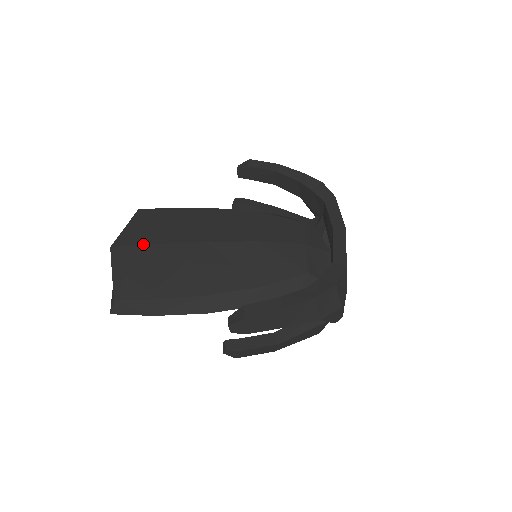
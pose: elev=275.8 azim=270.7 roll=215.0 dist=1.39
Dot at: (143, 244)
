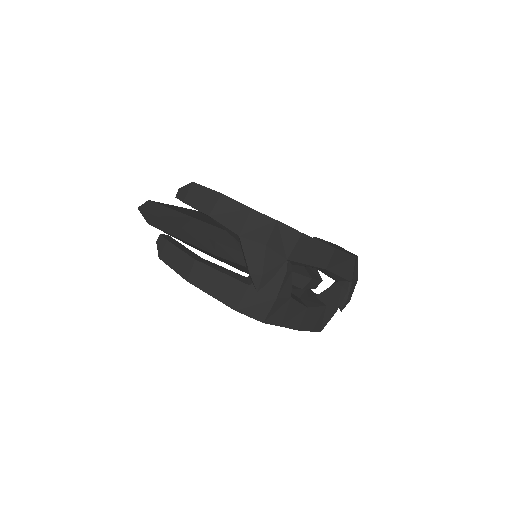
Dot at: occluded
